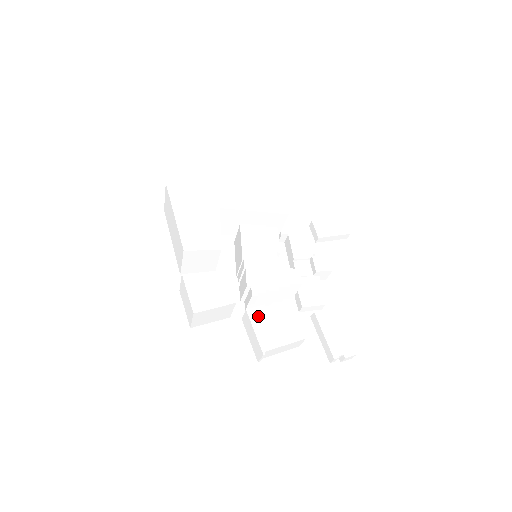
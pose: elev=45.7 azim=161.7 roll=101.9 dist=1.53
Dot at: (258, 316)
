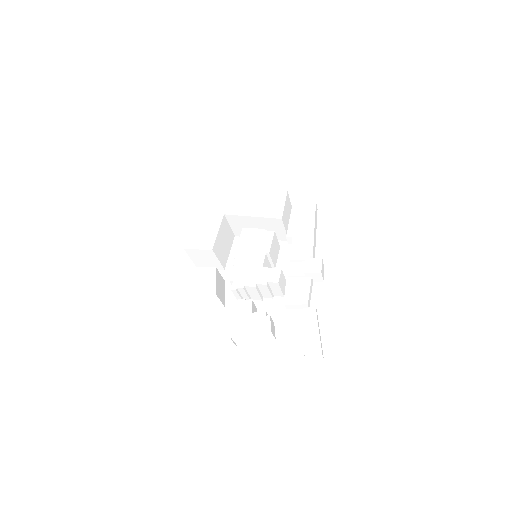
Dot at: (236, 307)
